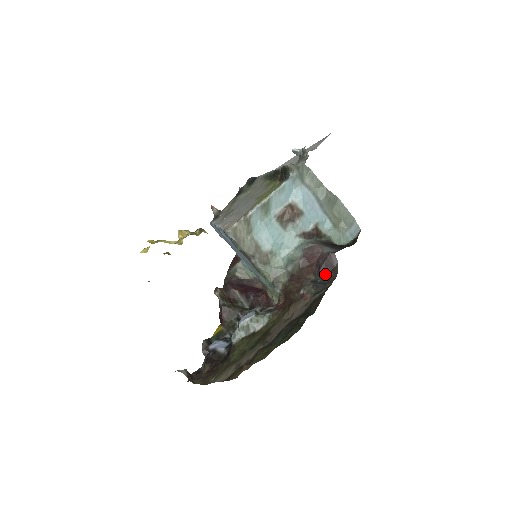
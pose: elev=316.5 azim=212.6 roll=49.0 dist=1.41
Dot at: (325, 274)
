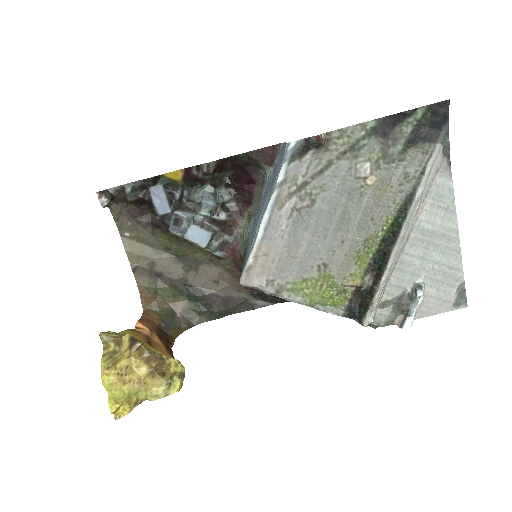
Dot at: (276, 298)
